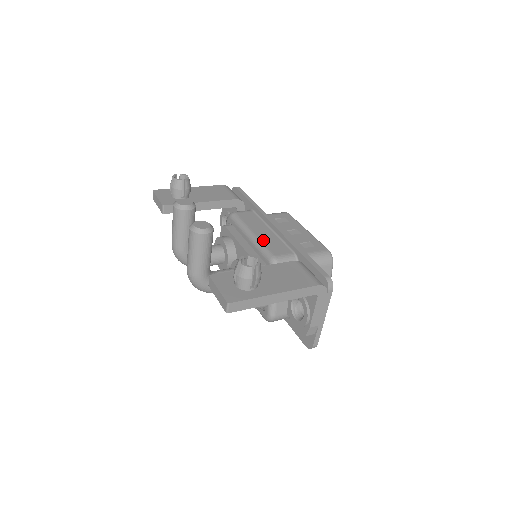
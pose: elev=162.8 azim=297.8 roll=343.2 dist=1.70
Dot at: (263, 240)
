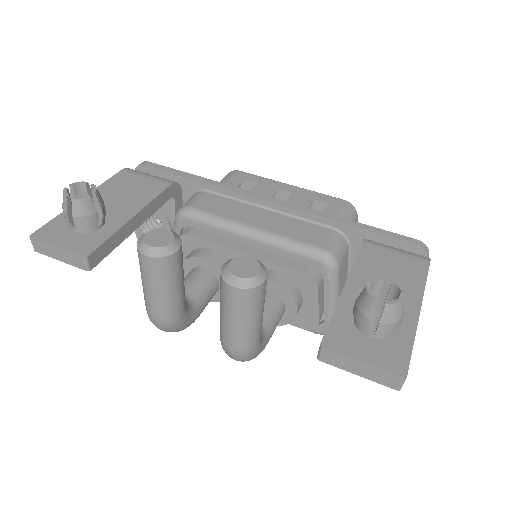
Dot at: (279, 232)
